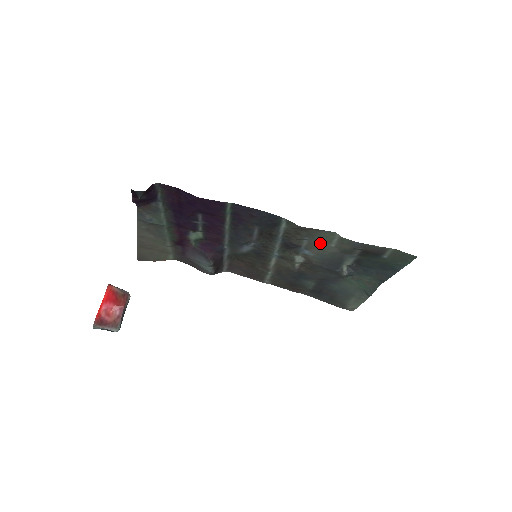
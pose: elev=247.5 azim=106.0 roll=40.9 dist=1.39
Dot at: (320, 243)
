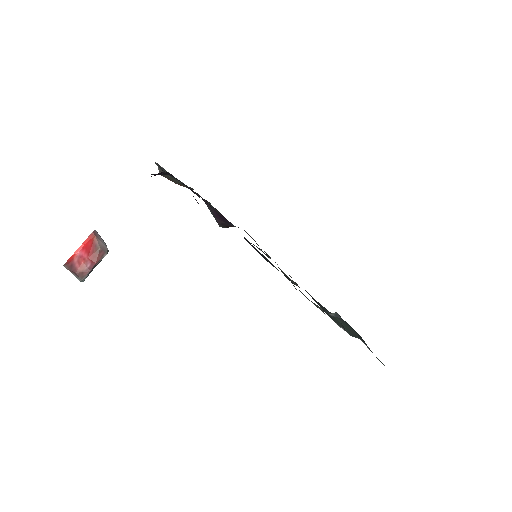
Dot at: (309, 300)
